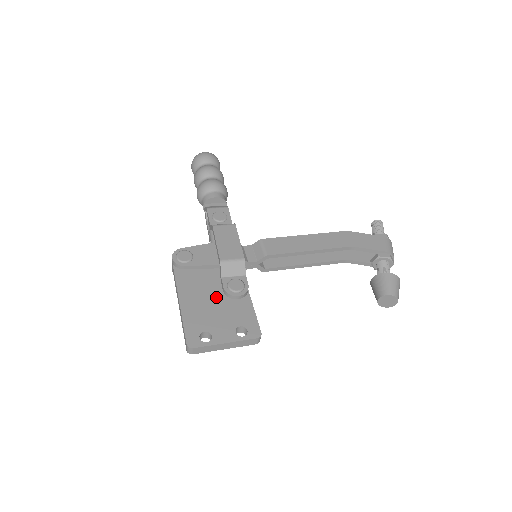
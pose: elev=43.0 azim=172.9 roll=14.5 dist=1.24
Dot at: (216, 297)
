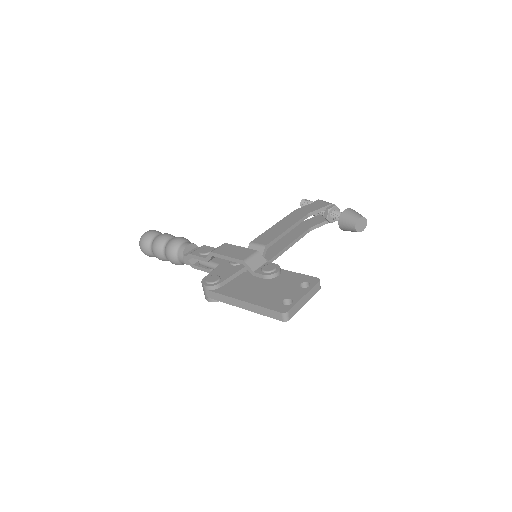
Dot at: (263, 283)
